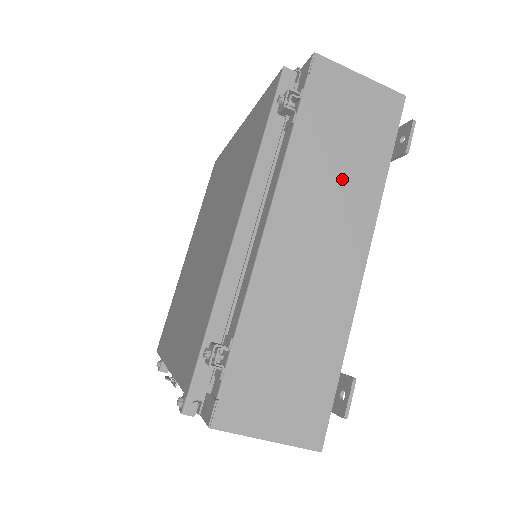
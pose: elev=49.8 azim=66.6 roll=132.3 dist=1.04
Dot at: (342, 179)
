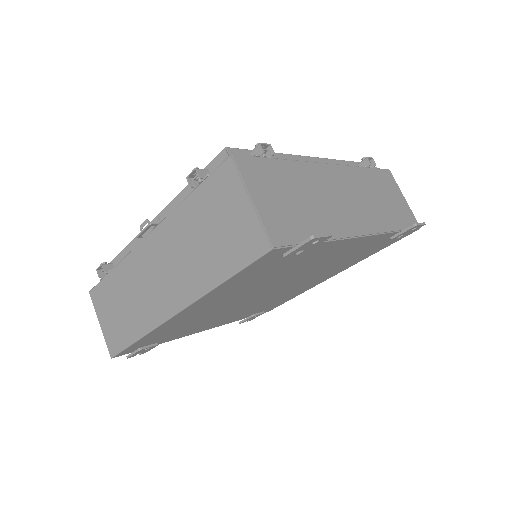
Dot at: (374, 203)
